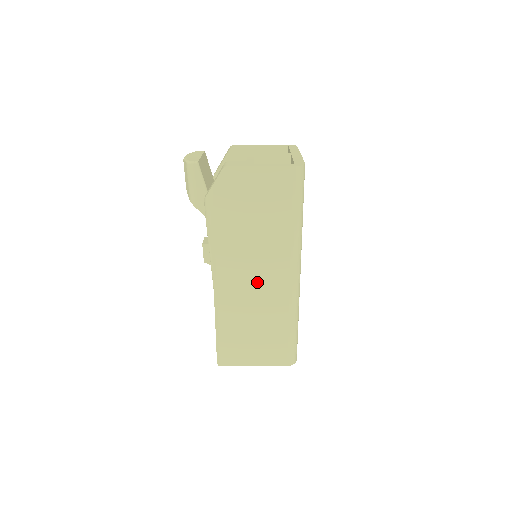
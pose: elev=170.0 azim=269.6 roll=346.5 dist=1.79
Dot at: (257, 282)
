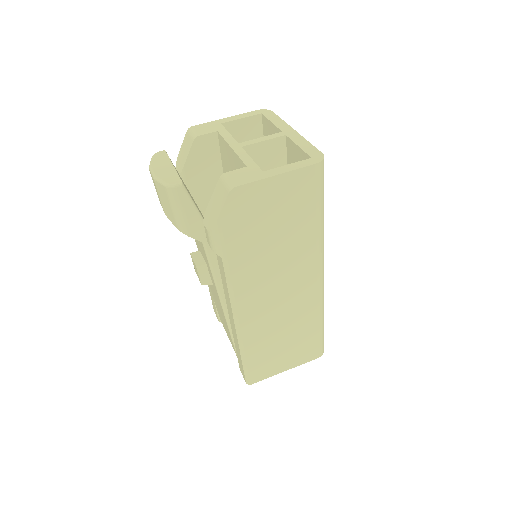
Dot at: (282, 297)
